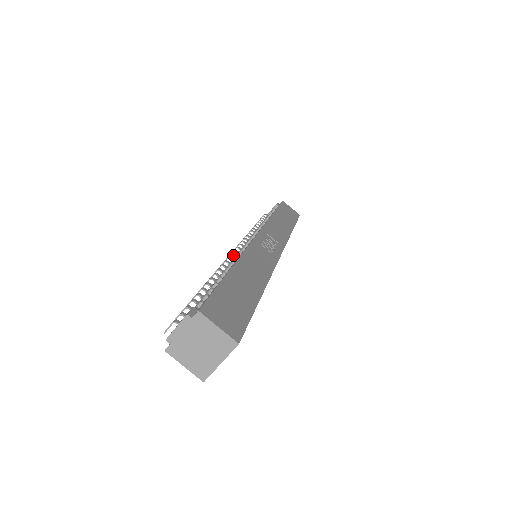
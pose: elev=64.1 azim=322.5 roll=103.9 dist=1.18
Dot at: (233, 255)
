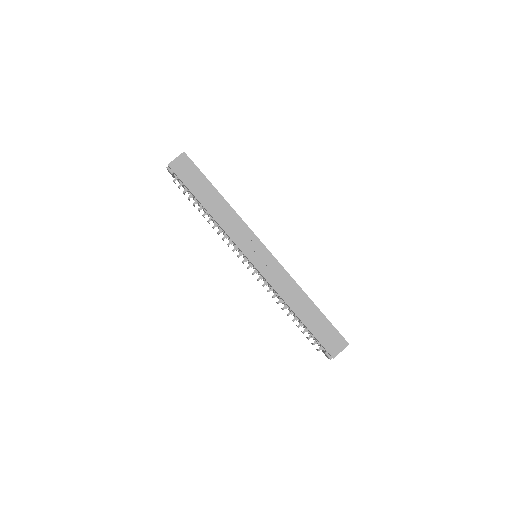
Dot at: occluded
